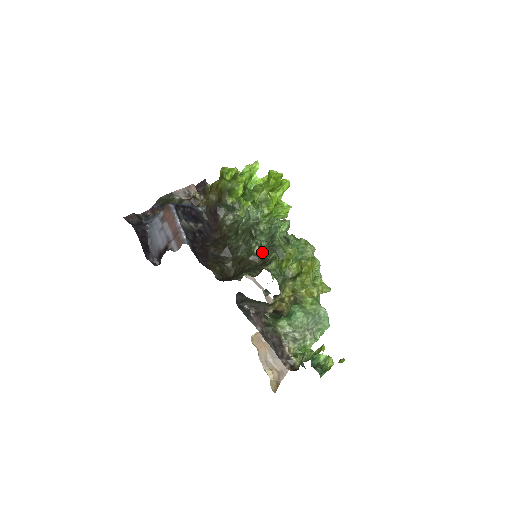
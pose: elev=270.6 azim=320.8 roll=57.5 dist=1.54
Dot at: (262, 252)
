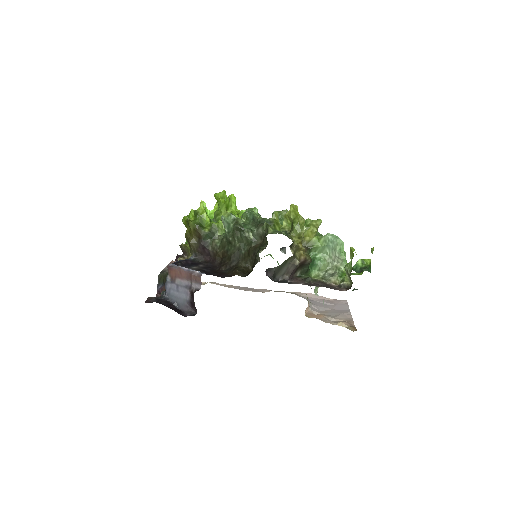
Dot at: (256, 232)
